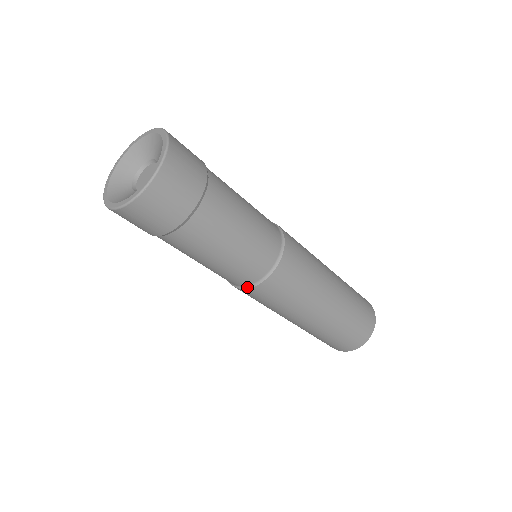
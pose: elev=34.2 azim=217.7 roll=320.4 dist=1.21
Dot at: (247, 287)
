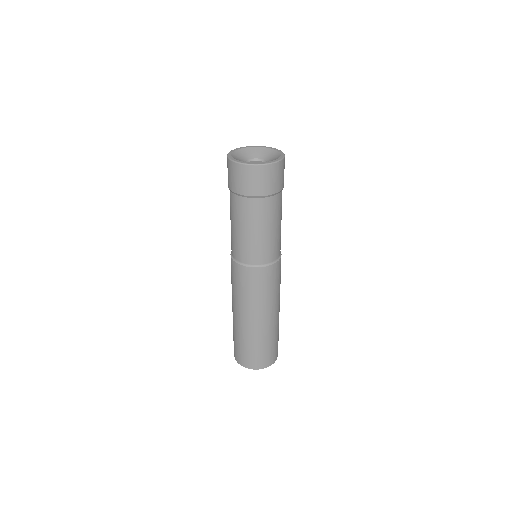
Dot at: (262, 266)
